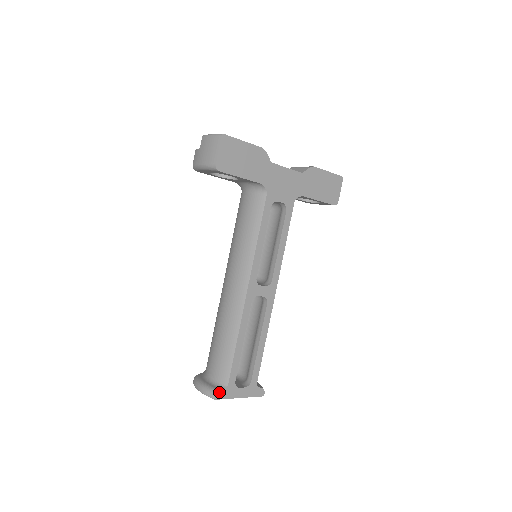
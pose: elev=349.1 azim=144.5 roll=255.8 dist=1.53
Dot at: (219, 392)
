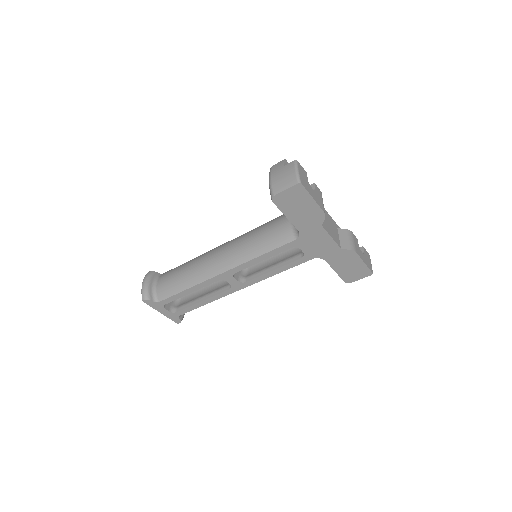
Dot at: (149, 300)
